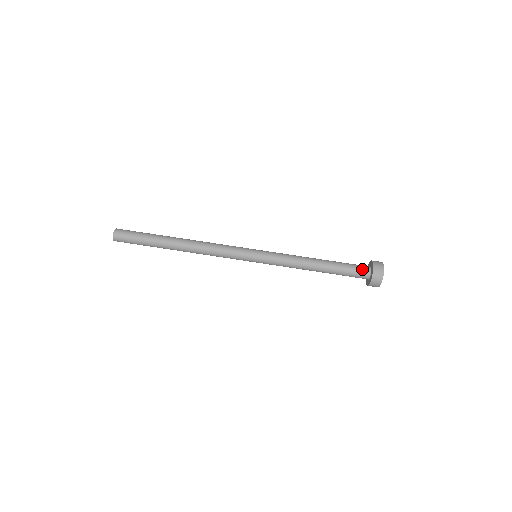
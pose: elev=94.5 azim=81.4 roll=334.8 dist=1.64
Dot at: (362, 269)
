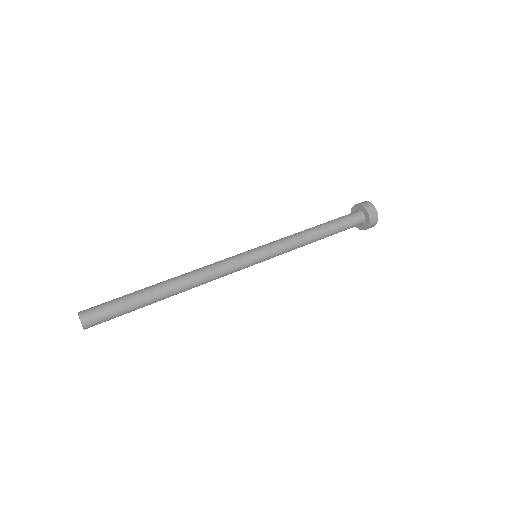
Dot at: occluded
